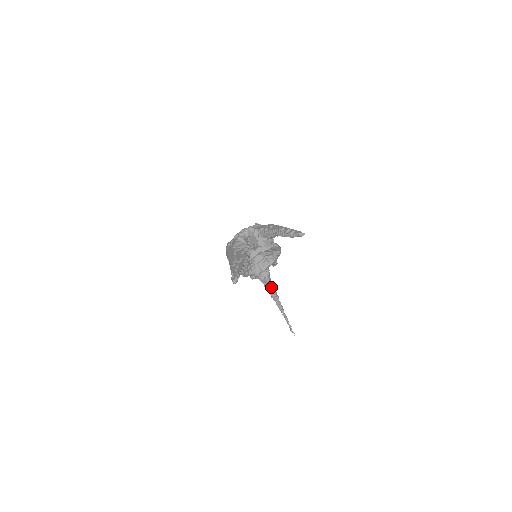
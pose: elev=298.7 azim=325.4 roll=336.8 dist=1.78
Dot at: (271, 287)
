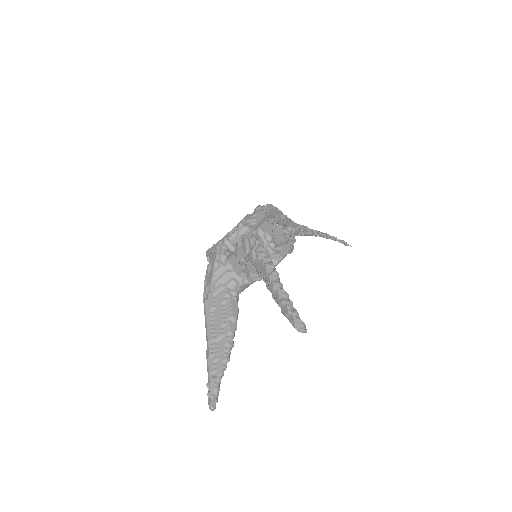
Dot at: (300, 233)
